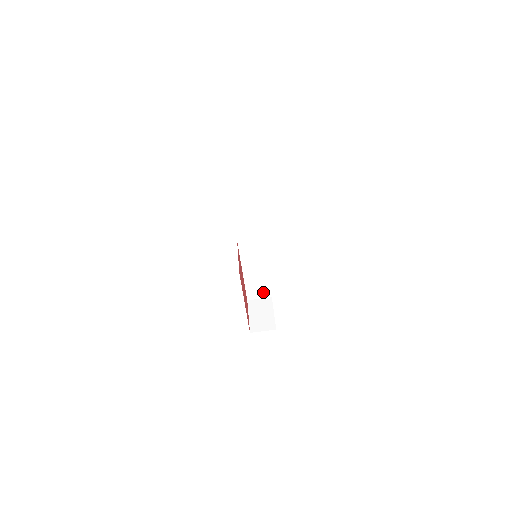
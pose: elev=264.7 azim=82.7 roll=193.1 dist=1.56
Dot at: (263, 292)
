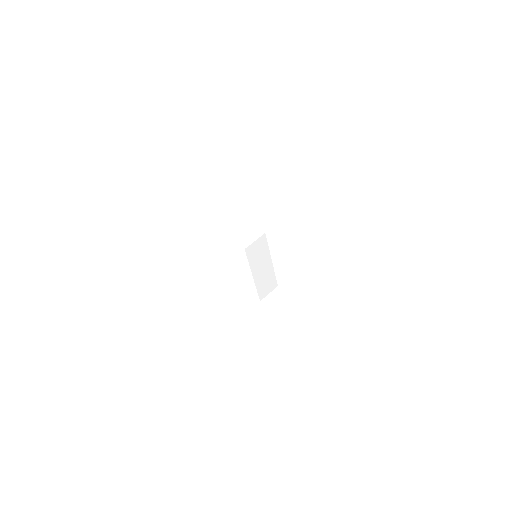
Dot at: (271, 286)
